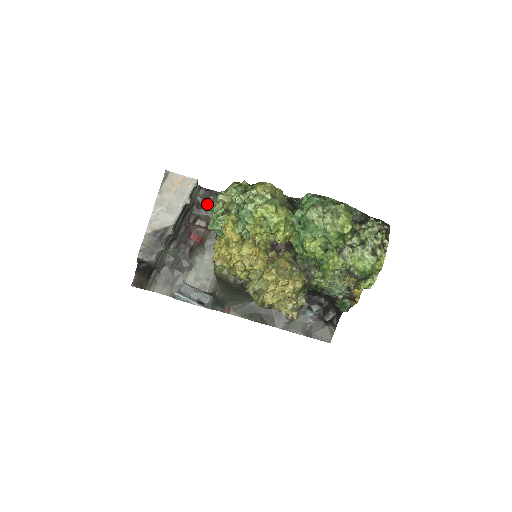
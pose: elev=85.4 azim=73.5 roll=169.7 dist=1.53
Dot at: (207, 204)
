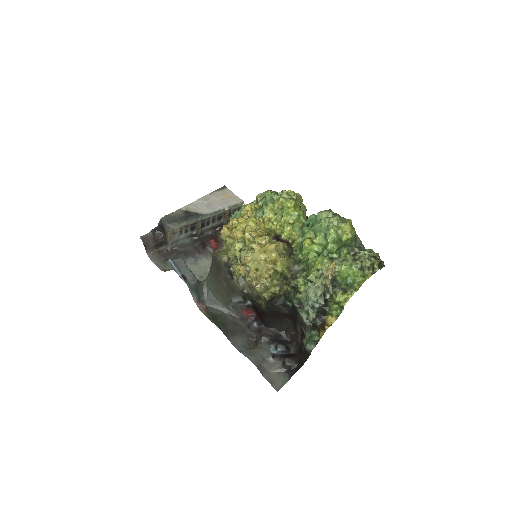
Dot at: occluded
